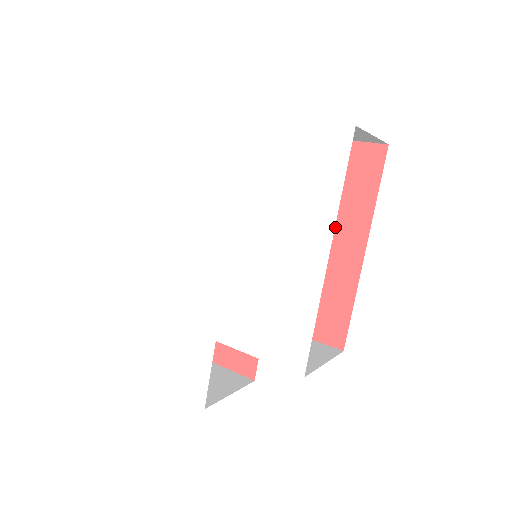
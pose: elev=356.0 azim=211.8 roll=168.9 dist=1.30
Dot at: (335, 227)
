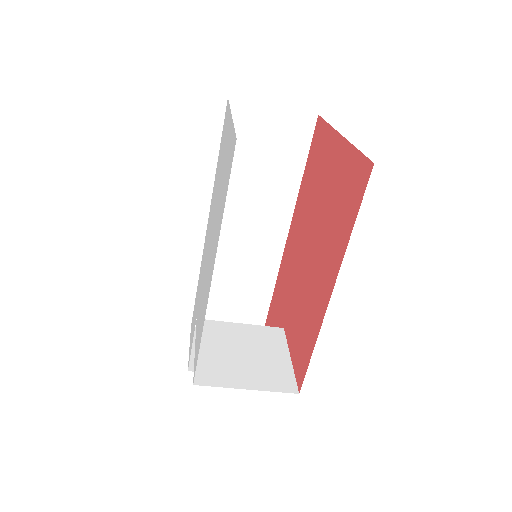
Dot at: (327, 253)
